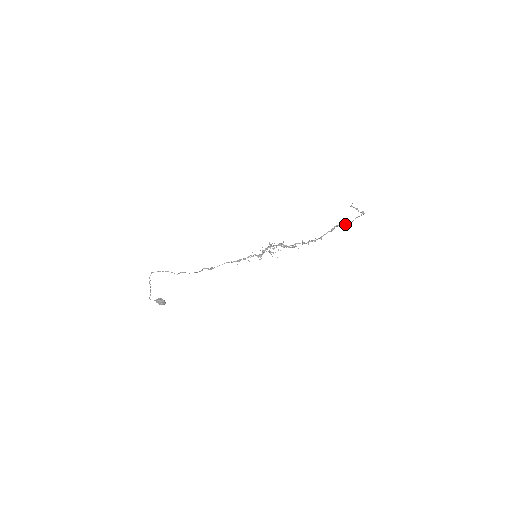
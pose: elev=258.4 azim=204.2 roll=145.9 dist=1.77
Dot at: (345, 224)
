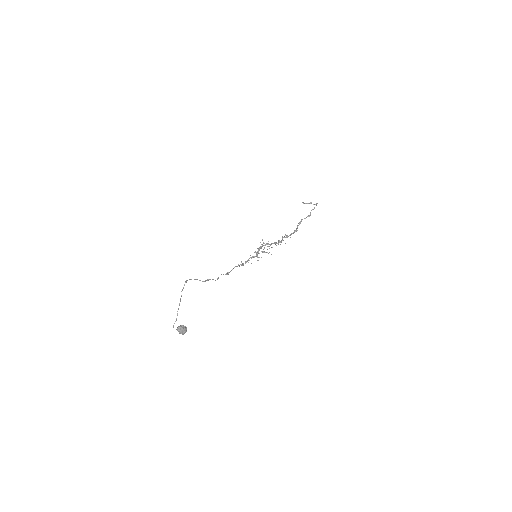
Dot at: occluded
